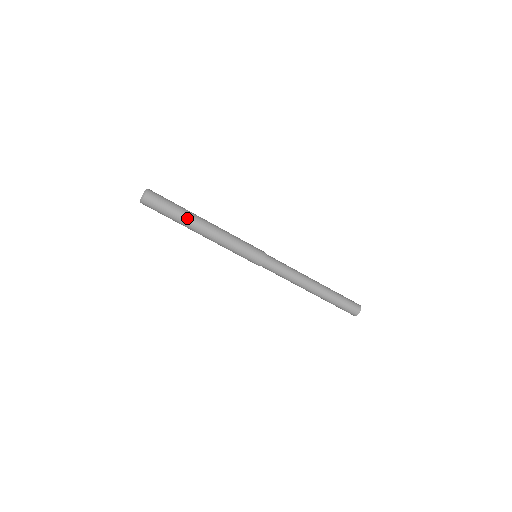
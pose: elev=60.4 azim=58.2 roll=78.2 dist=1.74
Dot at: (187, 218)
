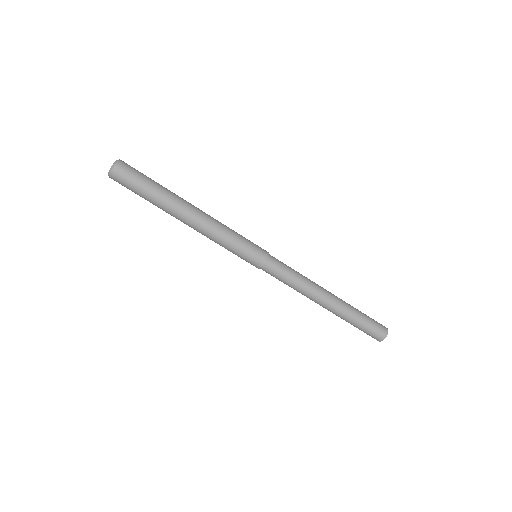
Dot at: (164, 207)
